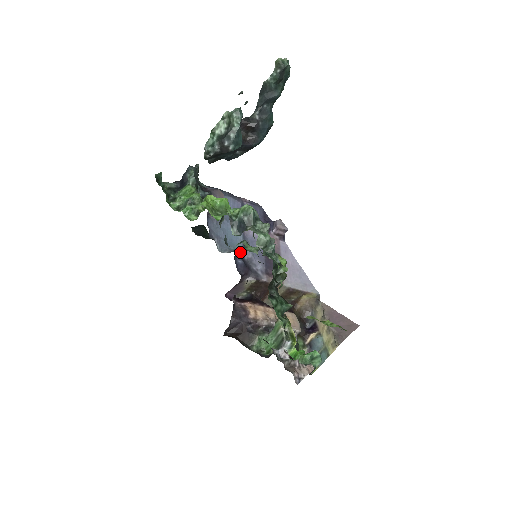
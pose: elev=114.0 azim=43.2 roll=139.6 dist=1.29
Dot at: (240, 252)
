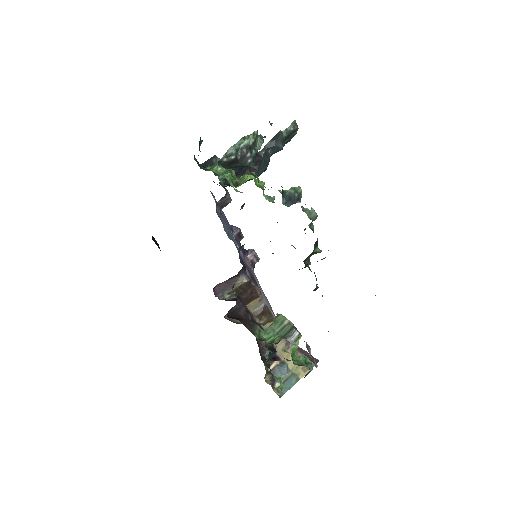
Dot at: (242, 247)
